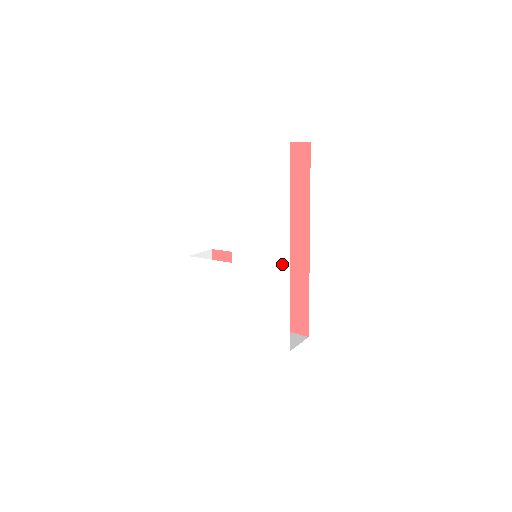
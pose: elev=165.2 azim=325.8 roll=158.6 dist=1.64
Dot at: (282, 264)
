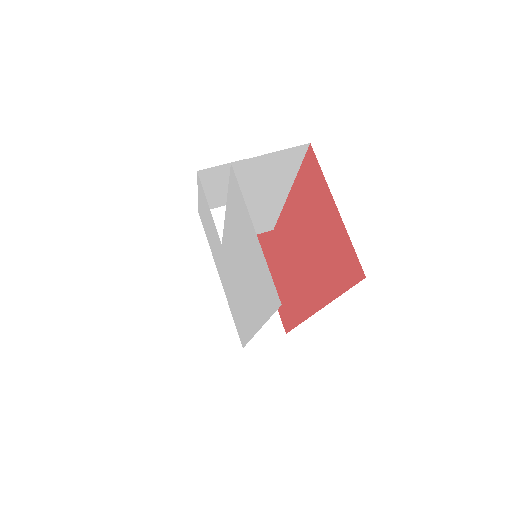
Dot at: (249, 324)
